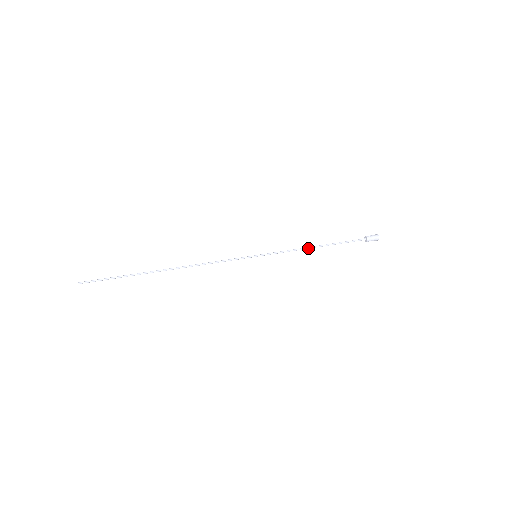
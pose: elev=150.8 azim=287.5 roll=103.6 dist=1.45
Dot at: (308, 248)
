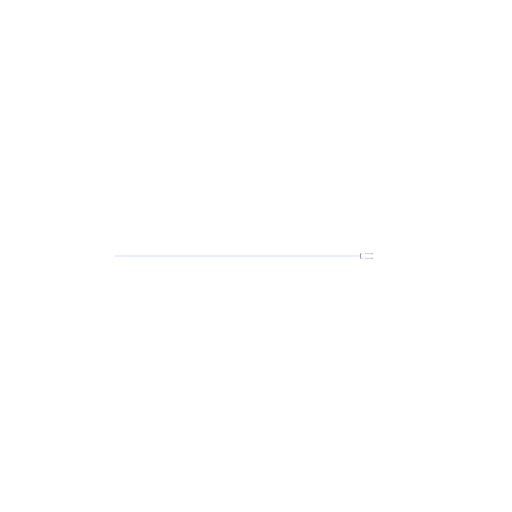
Dot at: (303, 256)
